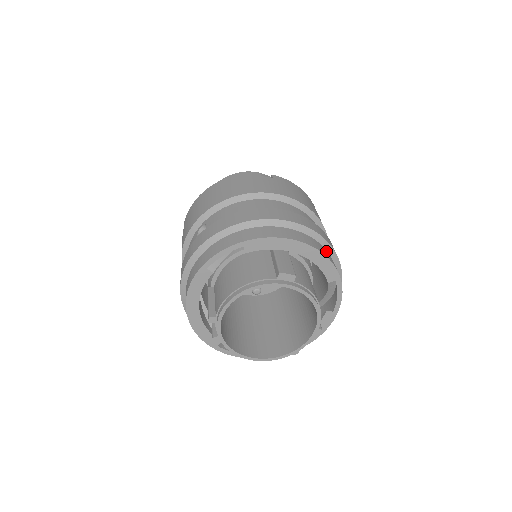
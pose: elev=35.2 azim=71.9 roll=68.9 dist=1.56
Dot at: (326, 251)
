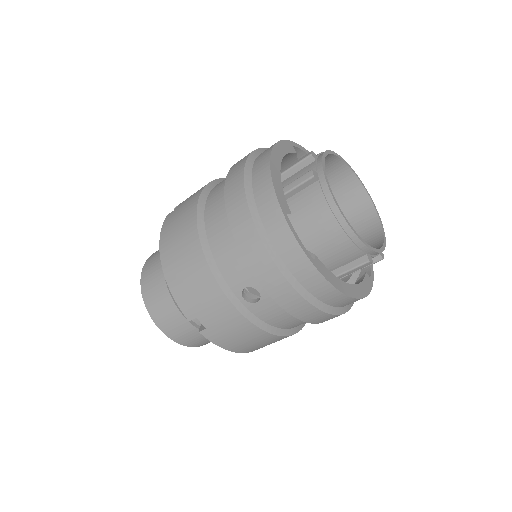
Dot at: occluded
